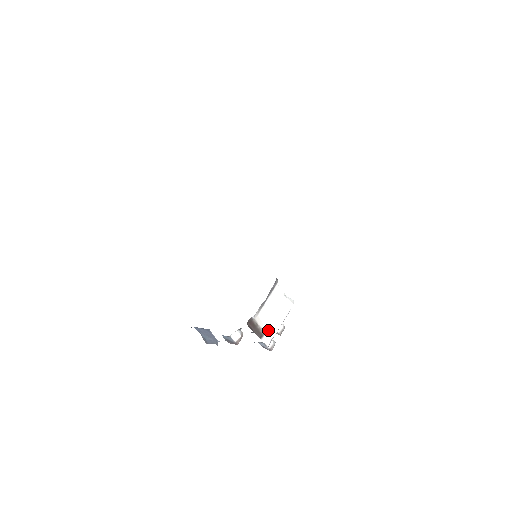
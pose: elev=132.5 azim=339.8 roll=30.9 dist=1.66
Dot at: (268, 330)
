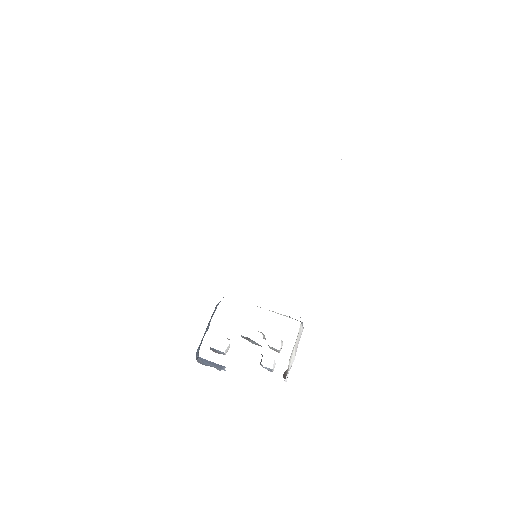
Dot at: (289, 367)
